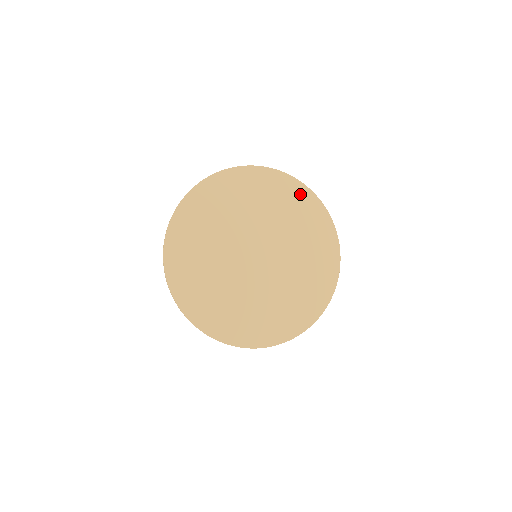
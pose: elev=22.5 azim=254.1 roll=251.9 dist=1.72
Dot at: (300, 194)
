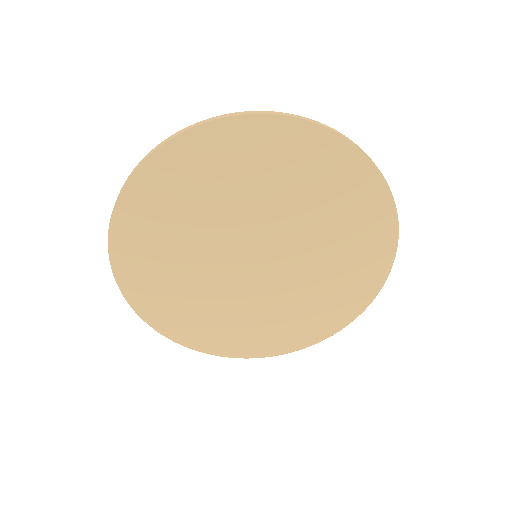
Dot at: (329, 153)
